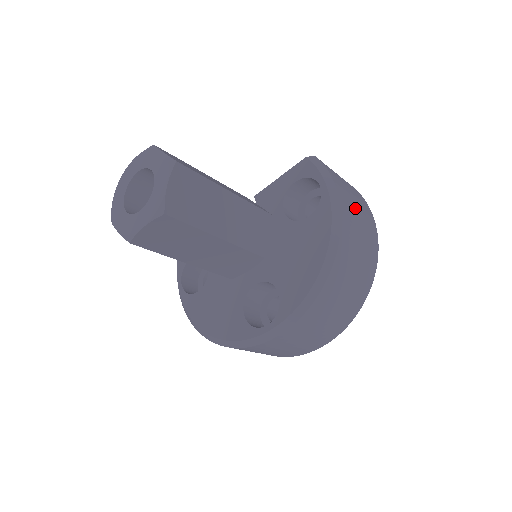
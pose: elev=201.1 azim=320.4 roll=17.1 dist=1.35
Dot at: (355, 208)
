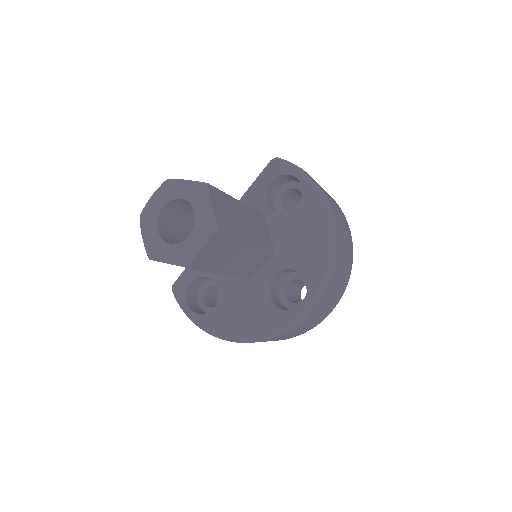
Dot at: occluded
